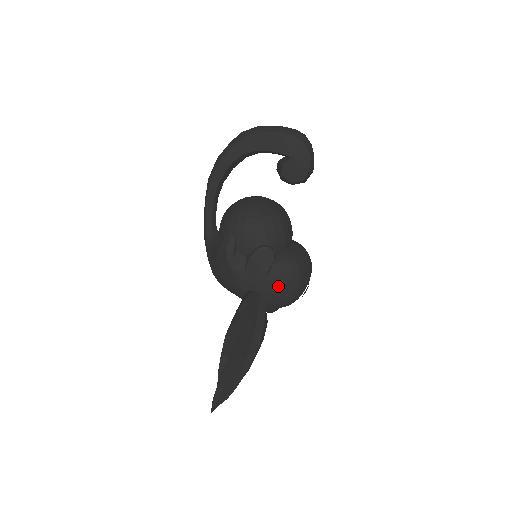
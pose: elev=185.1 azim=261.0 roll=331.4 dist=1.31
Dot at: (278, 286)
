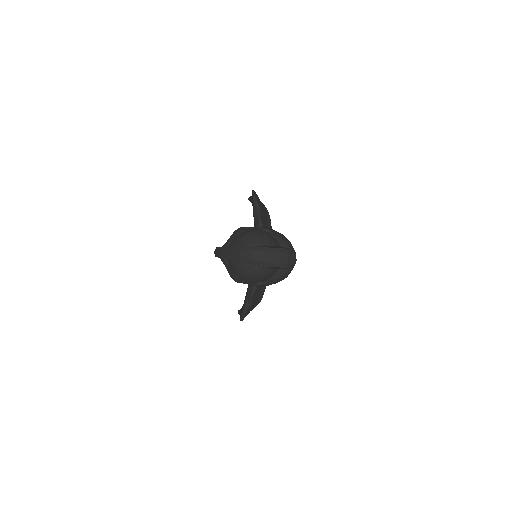
Dot at: occluded
